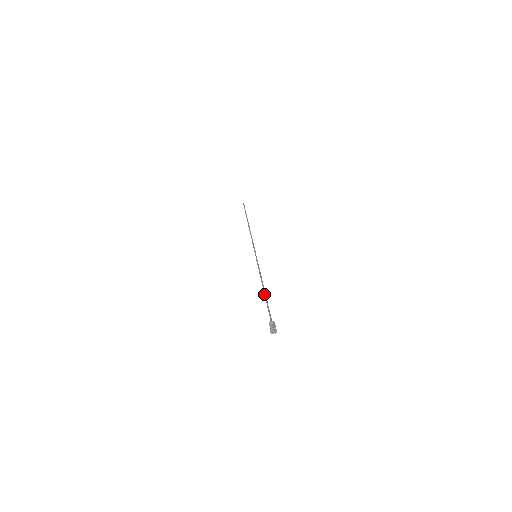
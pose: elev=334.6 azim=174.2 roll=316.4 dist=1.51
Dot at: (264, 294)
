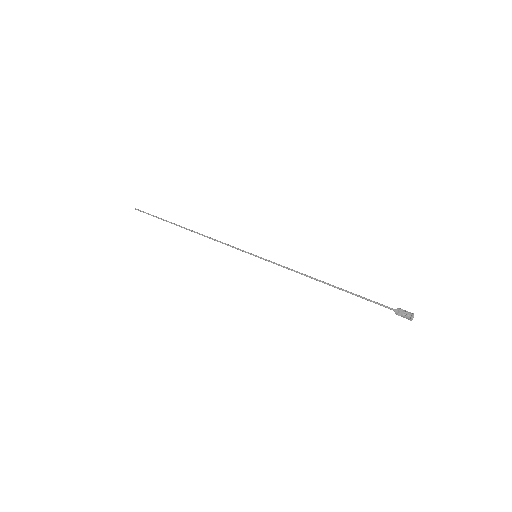
Dot at: (338, 288)
